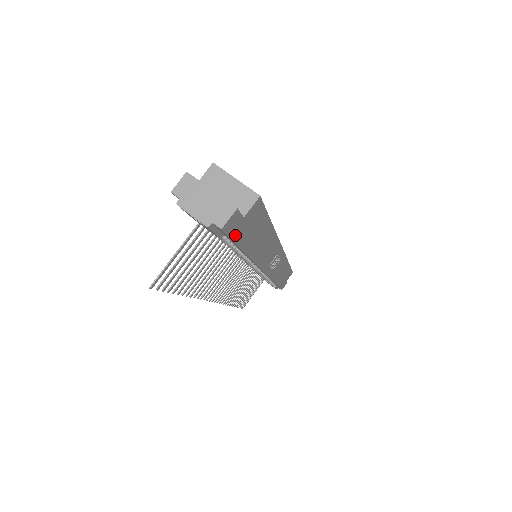
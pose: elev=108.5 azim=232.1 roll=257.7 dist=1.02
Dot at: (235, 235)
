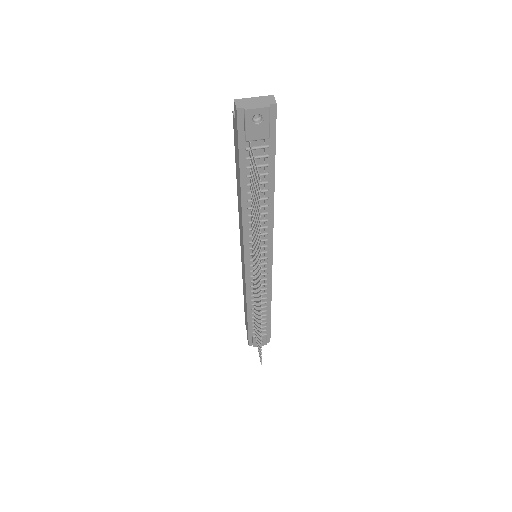
Dot at: (275, 131)
